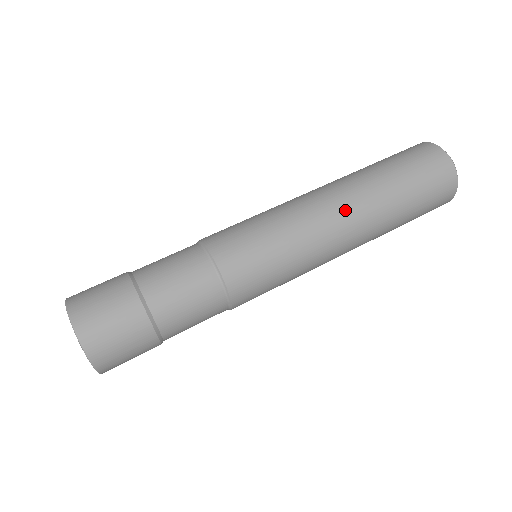
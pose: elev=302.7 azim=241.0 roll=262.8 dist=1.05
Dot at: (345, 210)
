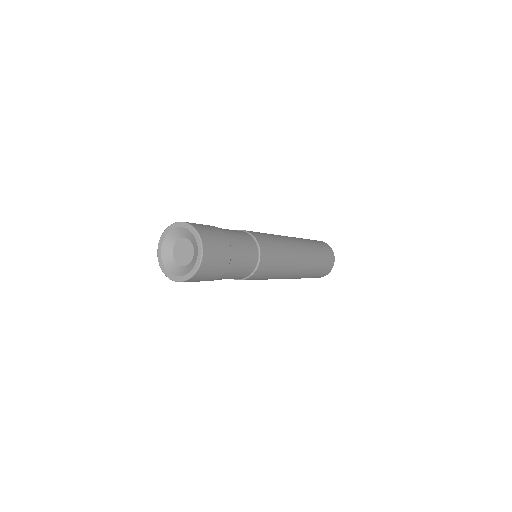
Dot at: (301, 246)
